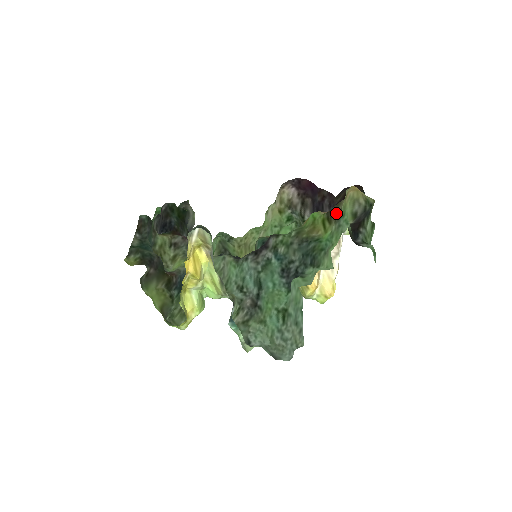
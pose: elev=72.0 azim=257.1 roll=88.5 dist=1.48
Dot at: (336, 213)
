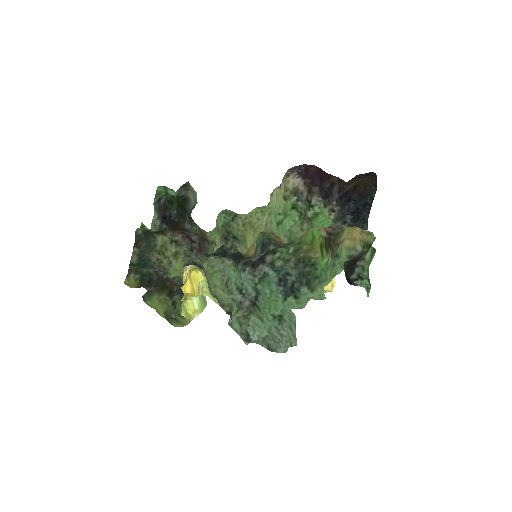
Dot at: (333, 245)
